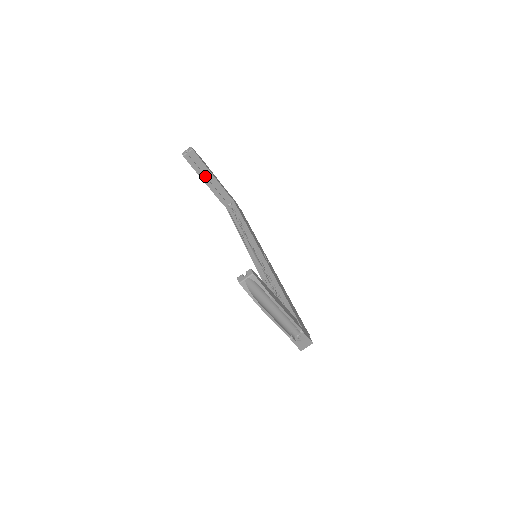
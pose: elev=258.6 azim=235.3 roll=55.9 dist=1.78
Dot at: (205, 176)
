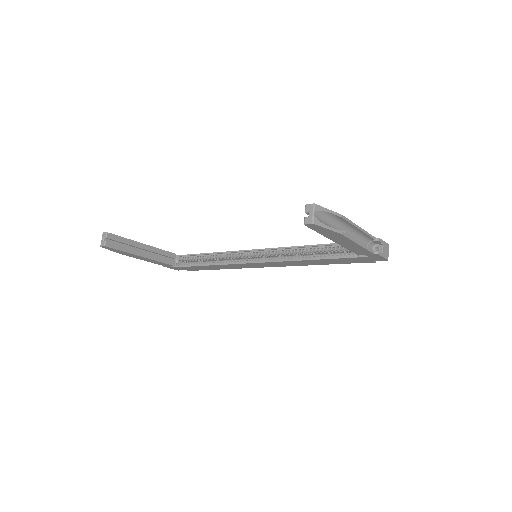
Dot at: (138, 250)
